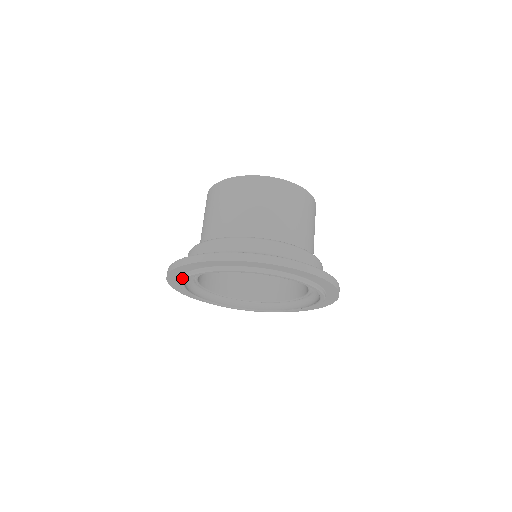
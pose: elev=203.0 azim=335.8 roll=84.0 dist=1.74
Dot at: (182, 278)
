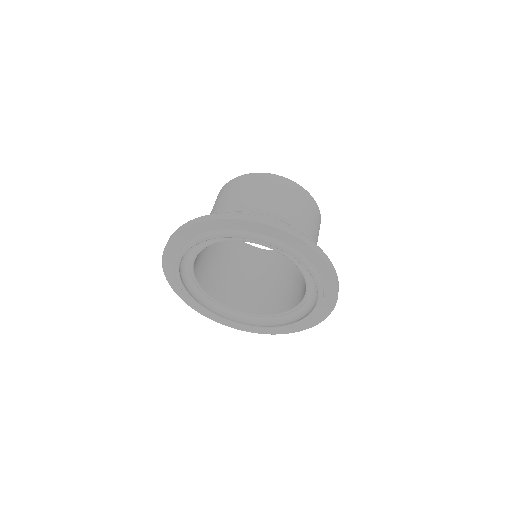
Dot at: occluded
